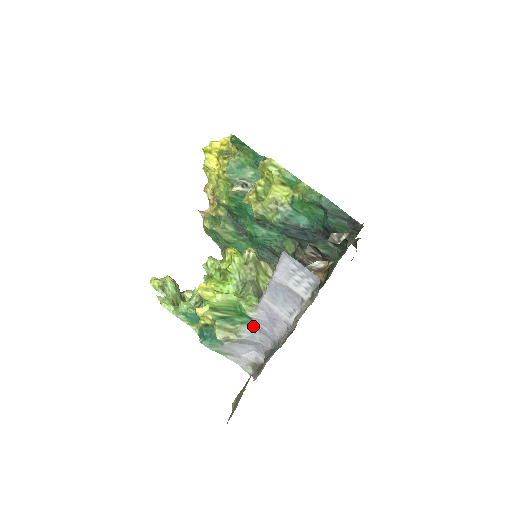
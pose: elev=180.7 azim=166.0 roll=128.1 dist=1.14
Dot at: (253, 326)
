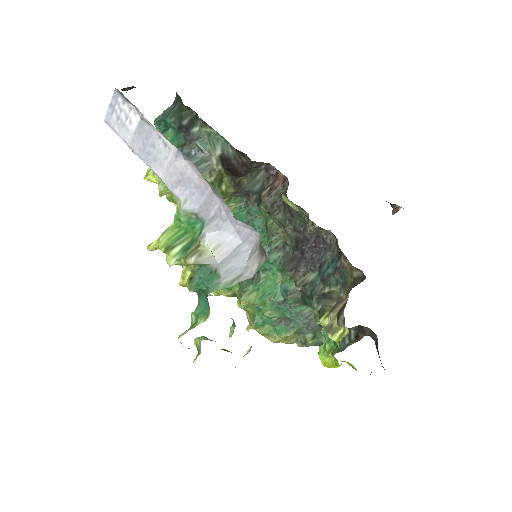
Dot at: (207, 220)
